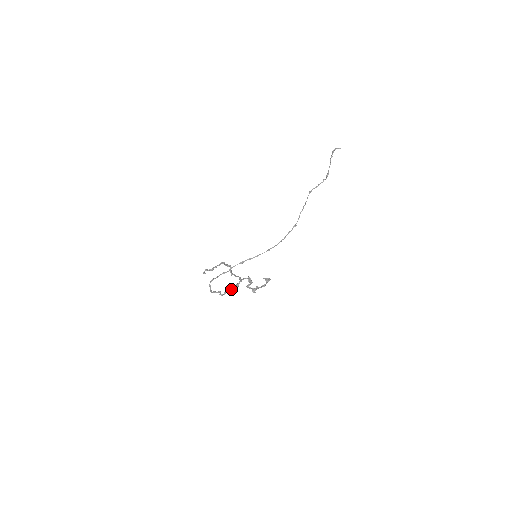
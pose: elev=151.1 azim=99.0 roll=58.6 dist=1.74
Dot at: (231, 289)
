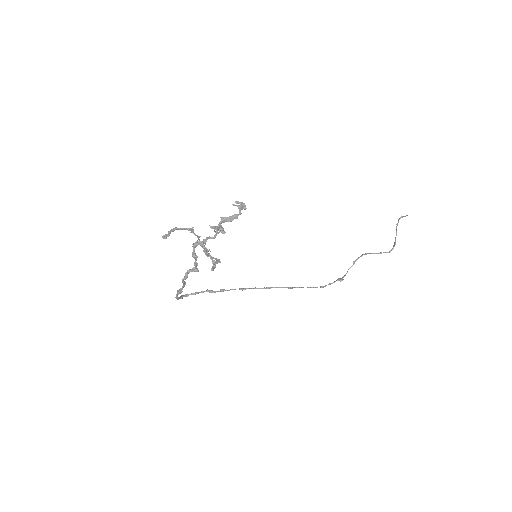
Dot at: occluded
